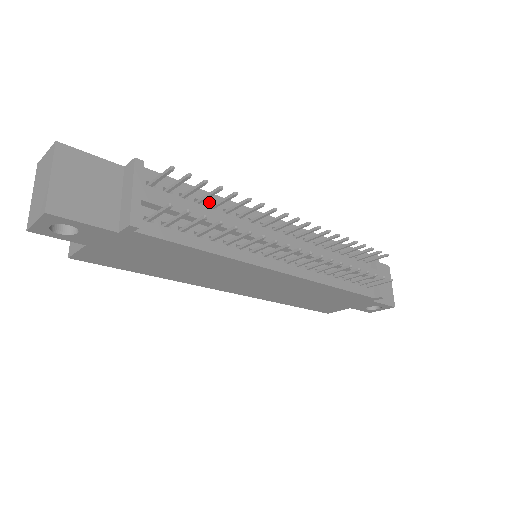
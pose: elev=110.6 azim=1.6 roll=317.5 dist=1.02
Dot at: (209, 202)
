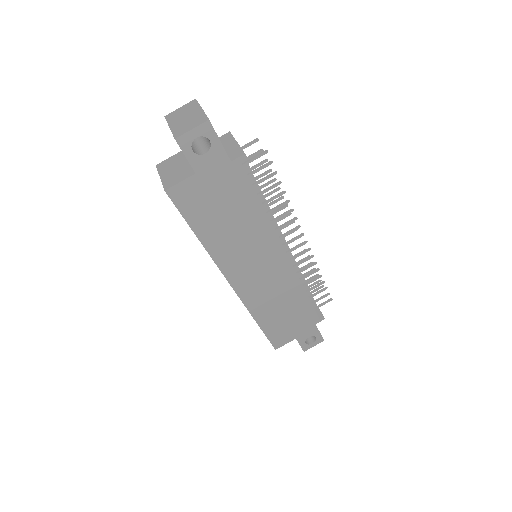
Dot at: occluded
